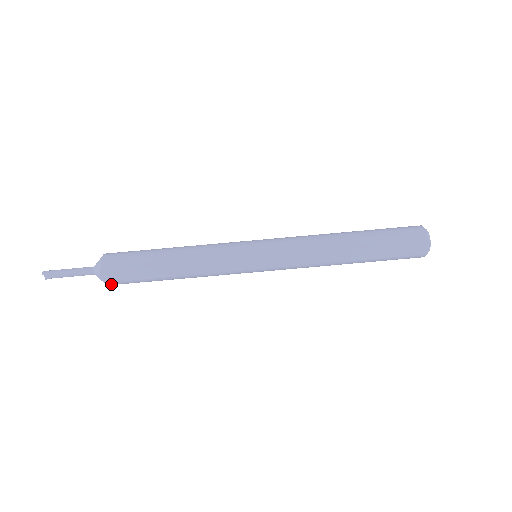
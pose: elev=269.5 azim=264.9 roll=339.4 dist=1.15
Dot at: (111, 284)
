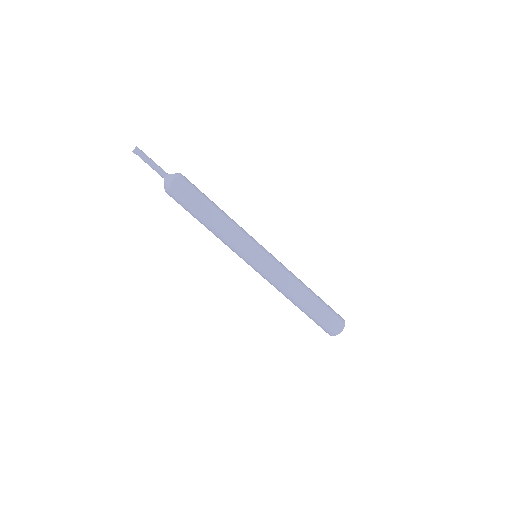
Dot at: (171, 190)
